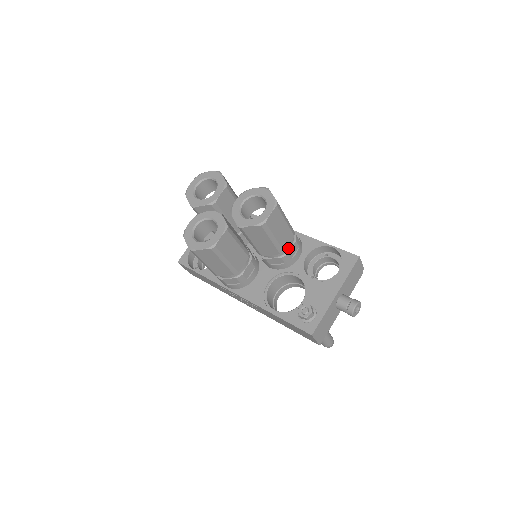
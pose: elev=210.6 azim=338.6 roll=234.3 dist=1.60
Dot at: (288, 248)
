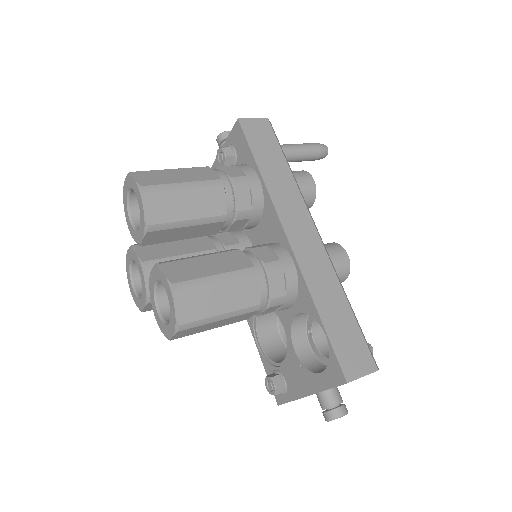
Dot at: (256, 313)
